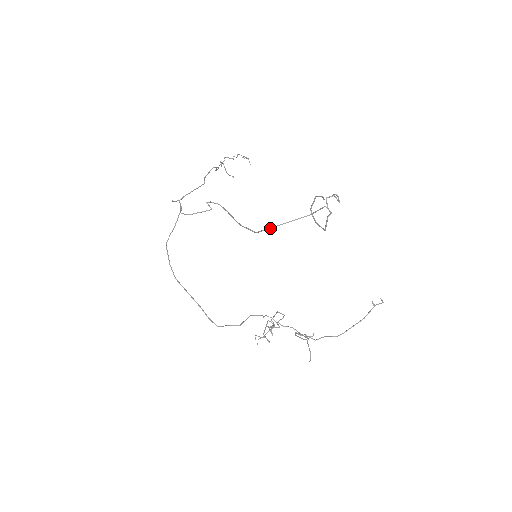
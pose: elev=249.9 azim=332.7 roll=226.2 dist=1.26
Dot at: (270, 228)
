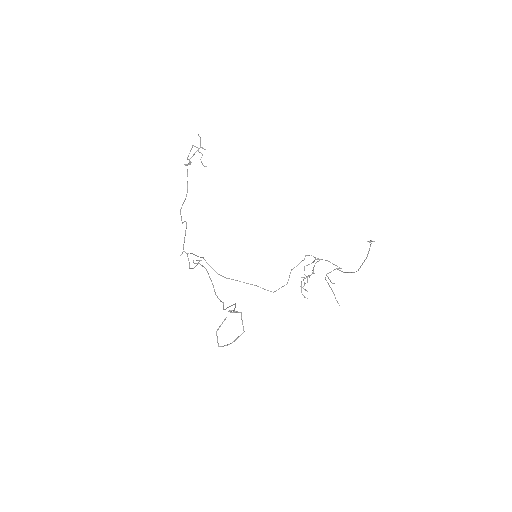
Dot at: (225, 309)
